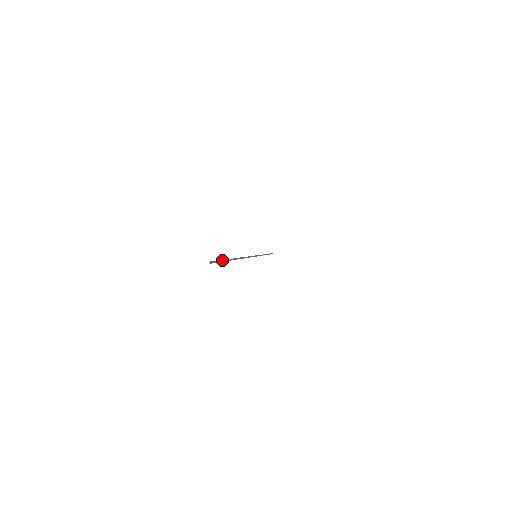
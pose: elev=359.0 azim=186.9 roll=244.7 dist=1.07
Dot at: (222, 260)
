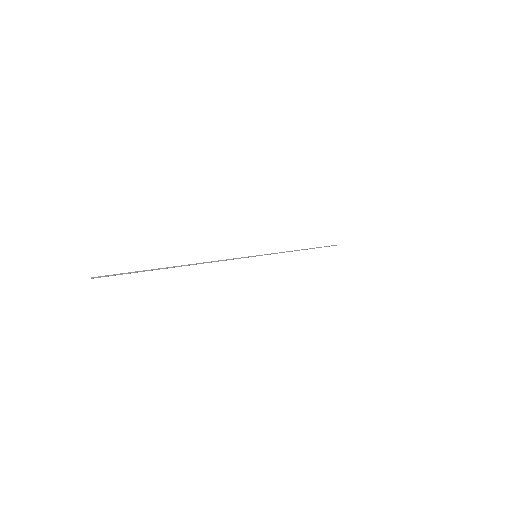
Dot at: (128, 273)
